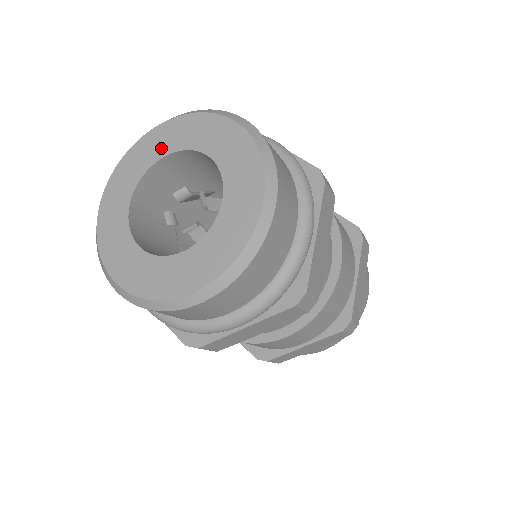
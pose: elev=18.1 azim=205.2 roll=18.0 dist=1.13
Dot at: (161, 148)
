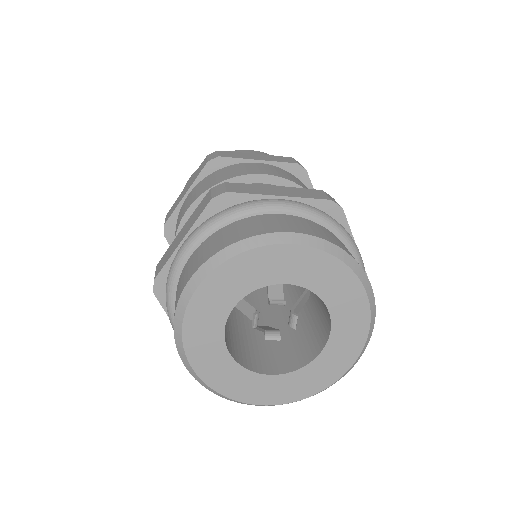
Dot at: (289, 273)
